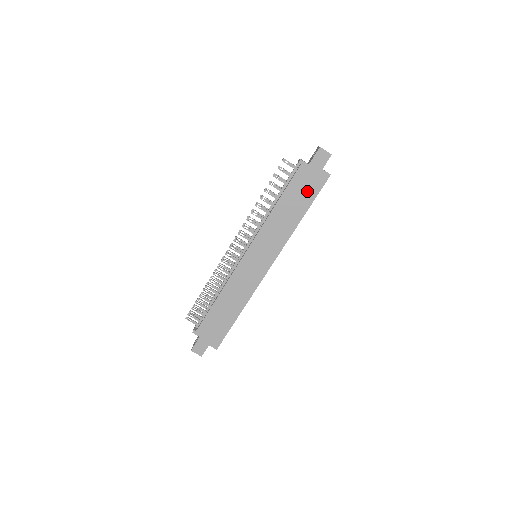
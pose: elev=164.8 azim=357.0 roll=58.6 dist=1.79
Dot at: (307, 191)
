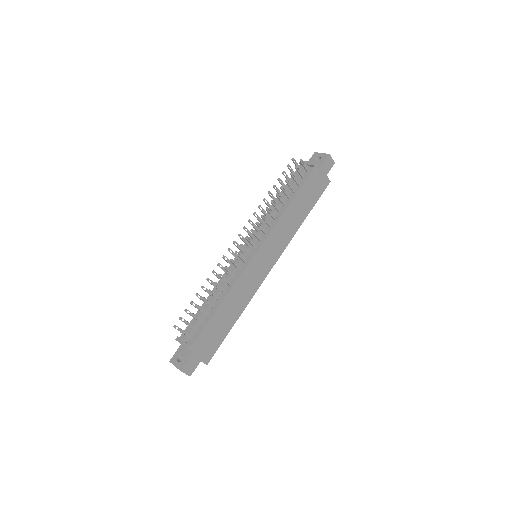
Dot at: (313, 194)
